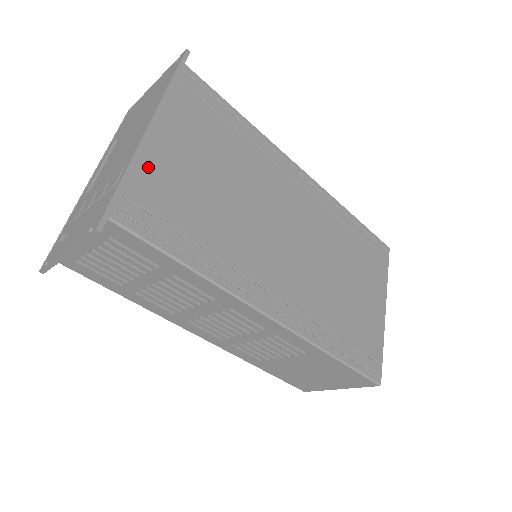
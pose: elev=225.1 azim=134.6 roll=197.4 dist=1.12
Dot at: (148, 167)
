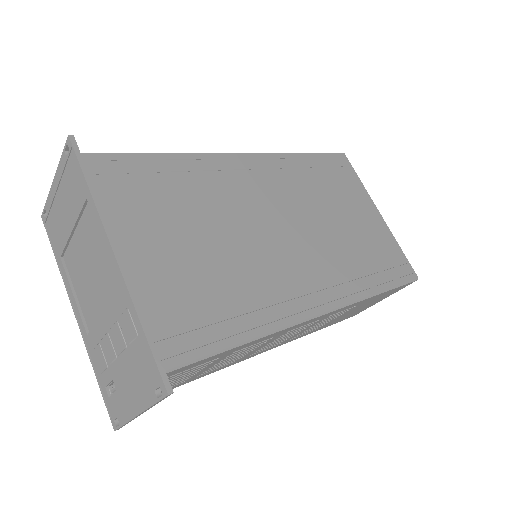
Dot at: (148, 292)
